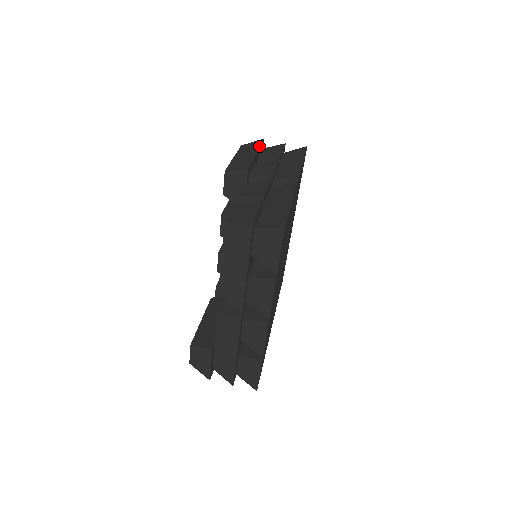
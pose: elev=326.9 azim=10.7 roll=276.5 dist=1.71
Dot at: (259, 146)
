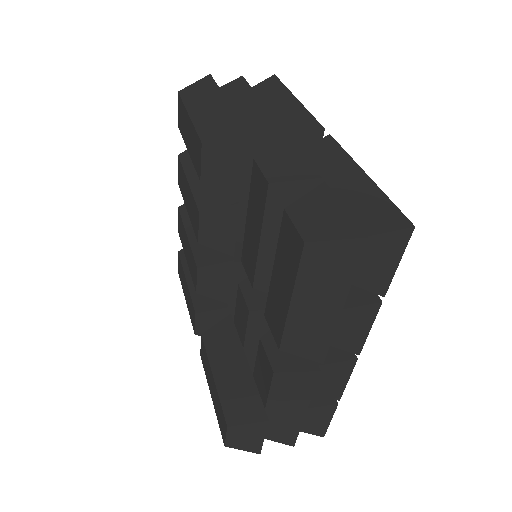
Dot at: (217, 88)
